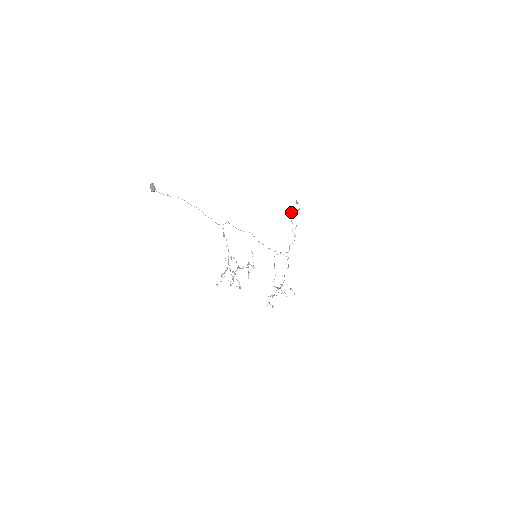
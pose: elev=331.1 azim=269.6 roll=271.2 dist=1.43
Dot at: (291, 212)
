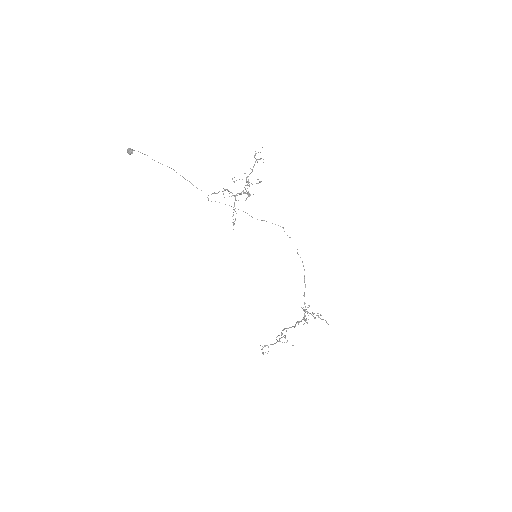
Dot at: occluded
